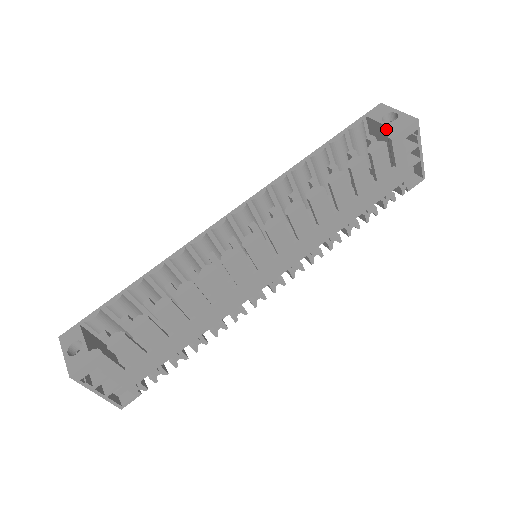
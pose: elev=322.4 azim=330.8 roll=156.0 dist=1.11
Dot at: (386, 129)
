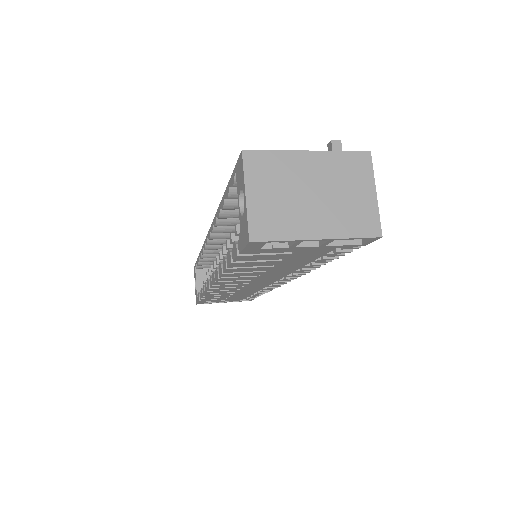
Dot at: occluded
